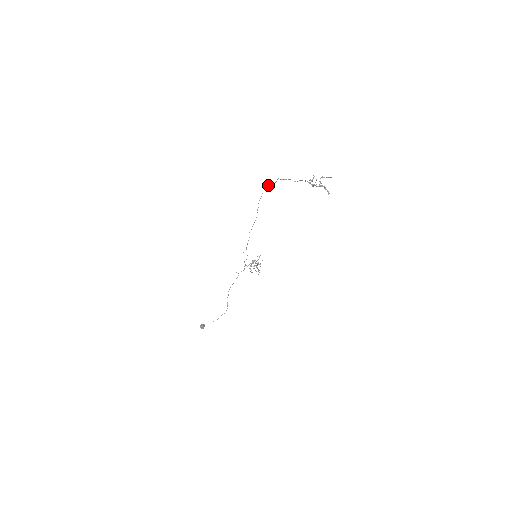
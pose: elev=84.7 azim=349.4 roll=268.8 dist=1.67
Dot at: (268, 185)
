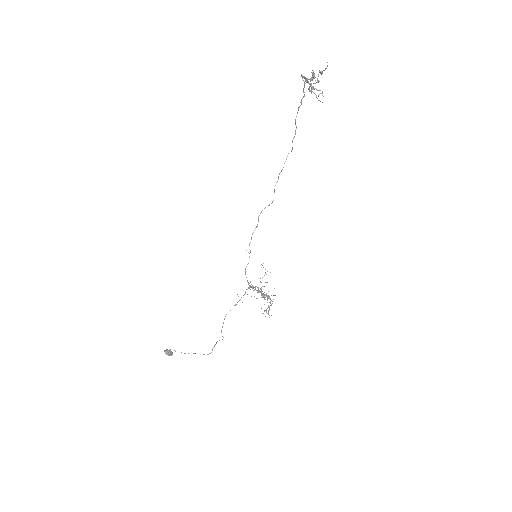
Dot at: (292, 147)
